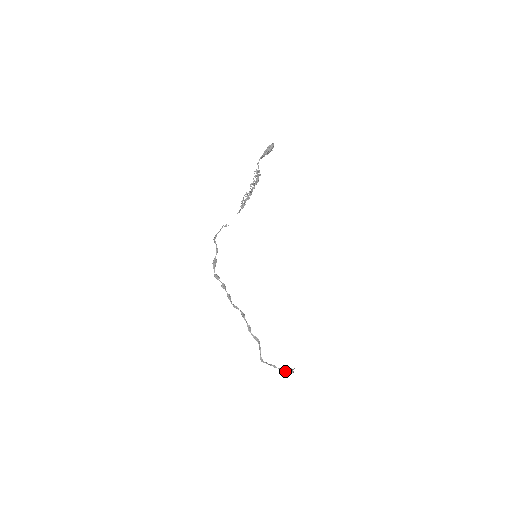
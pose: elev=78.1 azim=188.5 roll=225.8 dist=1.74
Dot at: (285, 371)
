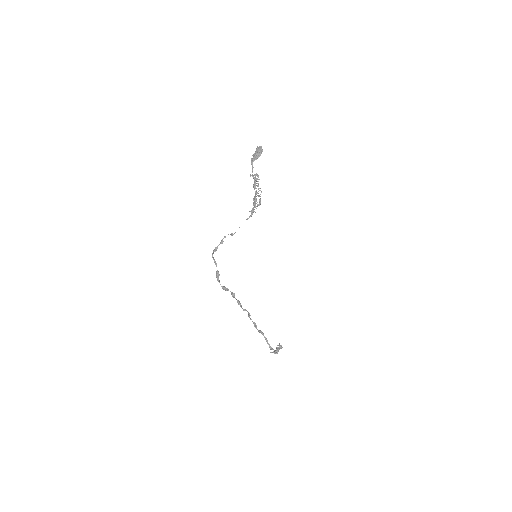
Dot at: (275, 350)
